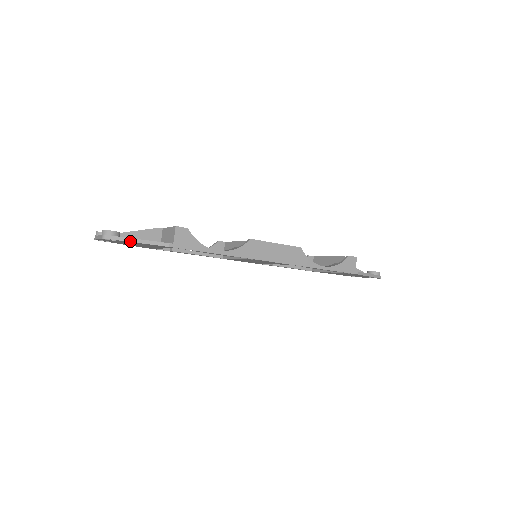
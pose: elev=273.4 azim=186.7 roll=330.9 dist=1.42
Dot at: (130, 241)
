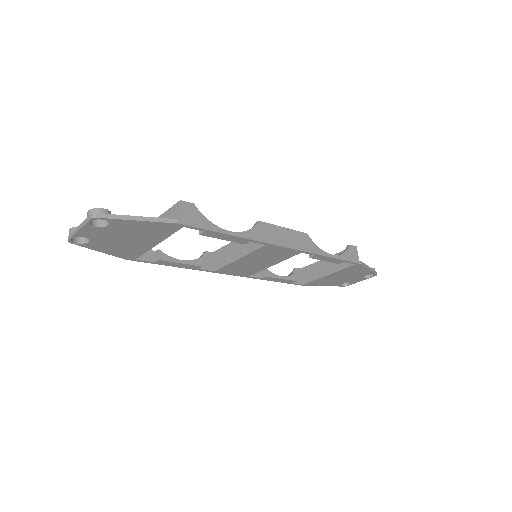
Dot at: (128, 219)
